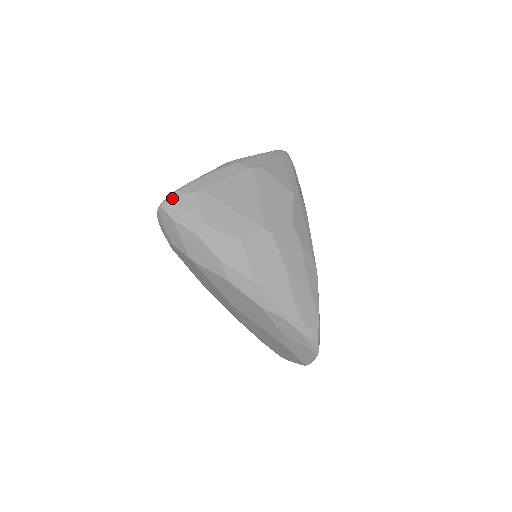
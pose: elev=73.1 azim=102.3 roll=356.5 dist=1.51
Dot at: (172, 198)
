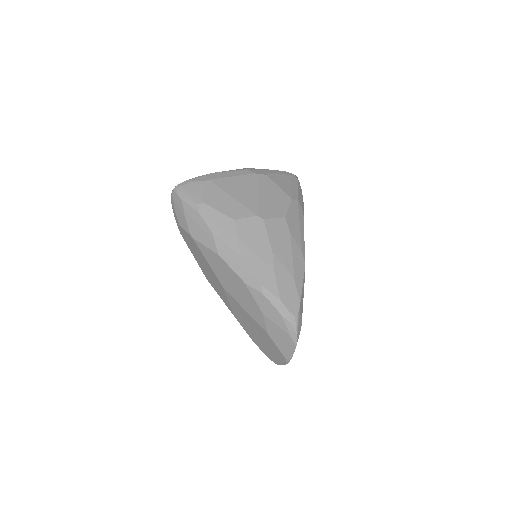
Dot at: (184, 183)
